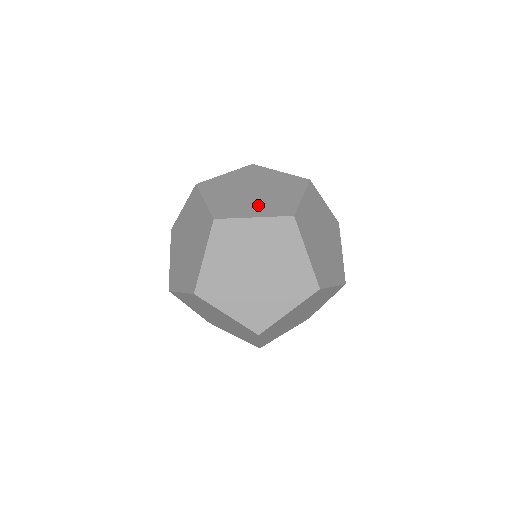
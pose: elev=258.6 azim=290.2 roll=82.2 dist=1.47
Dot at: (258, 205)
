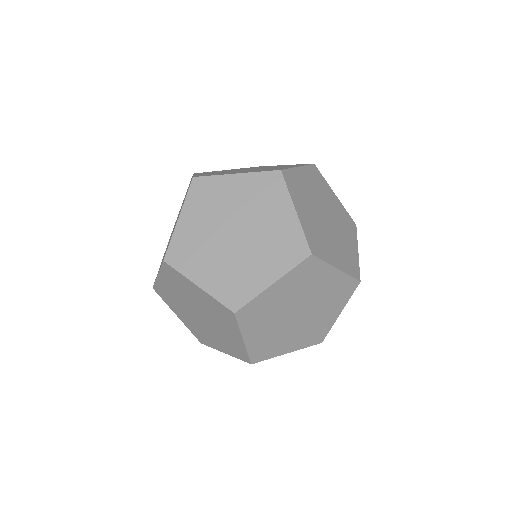
Dot at: occluded
